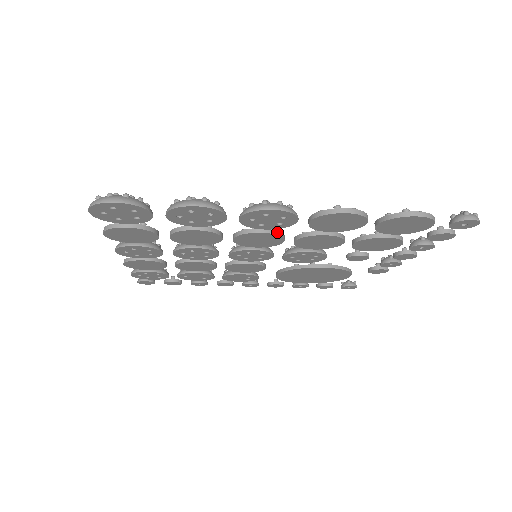
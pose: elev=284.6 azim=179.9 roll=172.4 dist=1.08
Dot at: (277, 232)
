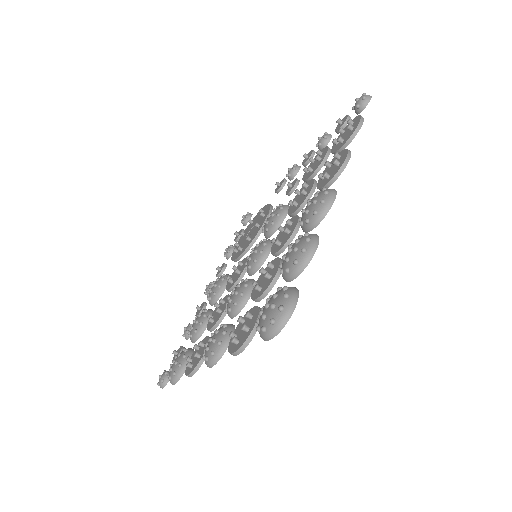
Dot at: occluded
